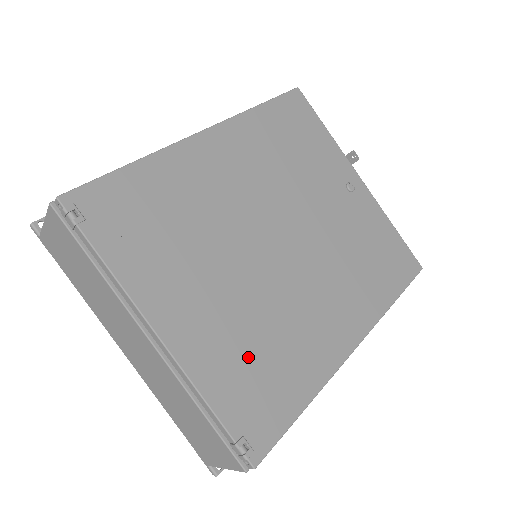
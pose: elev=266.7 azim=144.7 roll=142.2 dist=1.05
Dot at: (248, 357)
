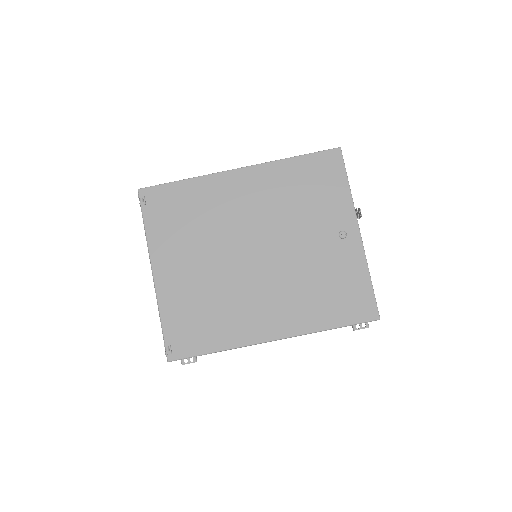
Dot at: (195, 307)
